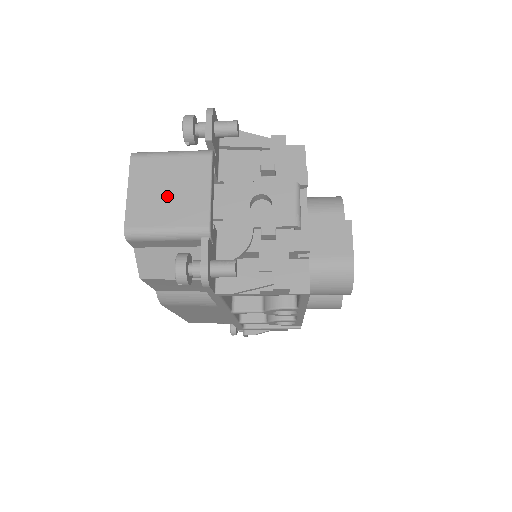
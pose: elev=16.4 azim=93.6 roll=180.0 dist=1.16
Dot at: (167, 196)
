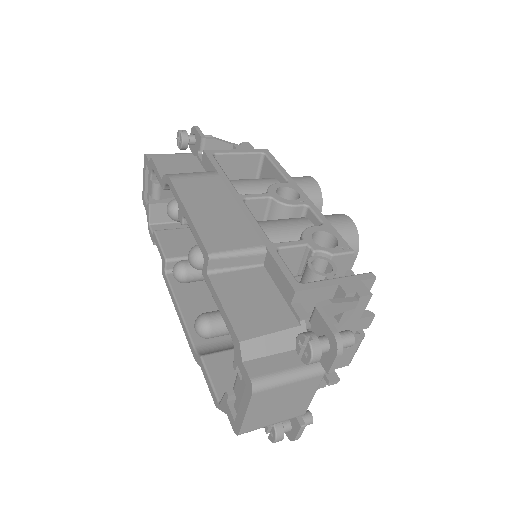
Dot at: (279, 408)
